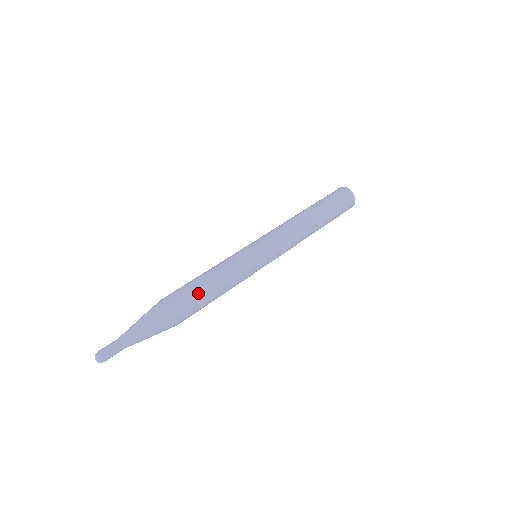
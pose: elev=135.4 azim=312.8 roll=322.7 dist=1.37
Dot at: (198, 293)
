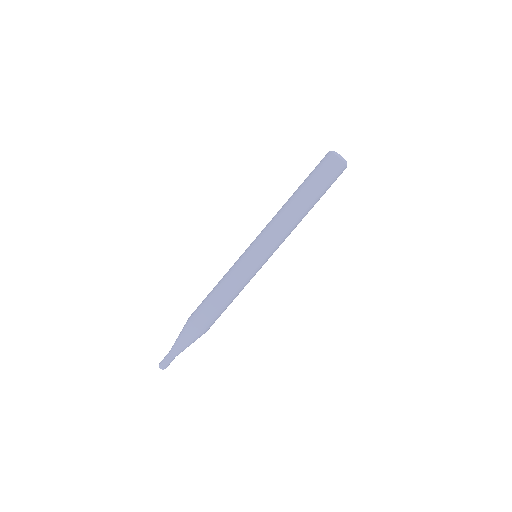
Dot at: occluded
